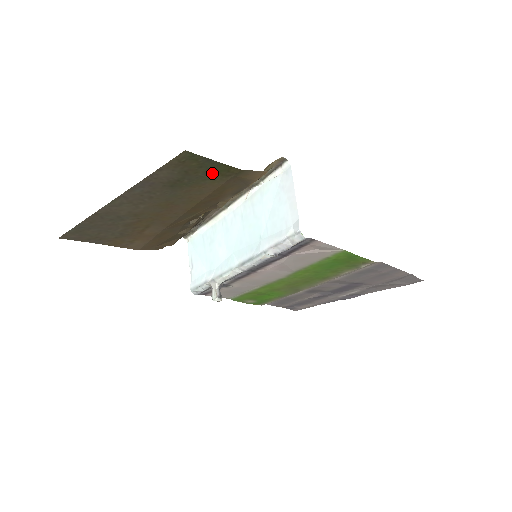
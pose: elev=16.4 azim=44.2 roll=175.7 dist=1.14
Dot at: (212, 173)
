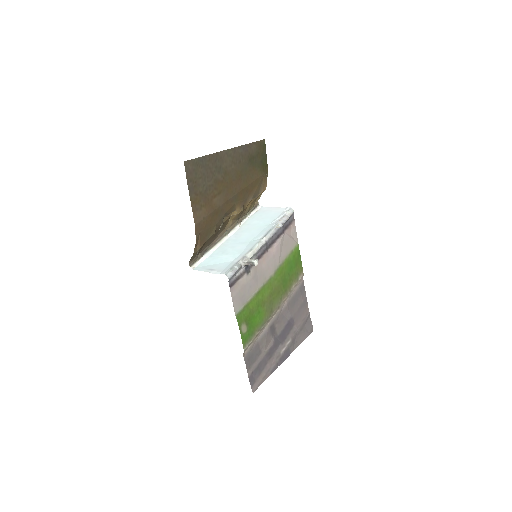
Dot at: (262, 164)
